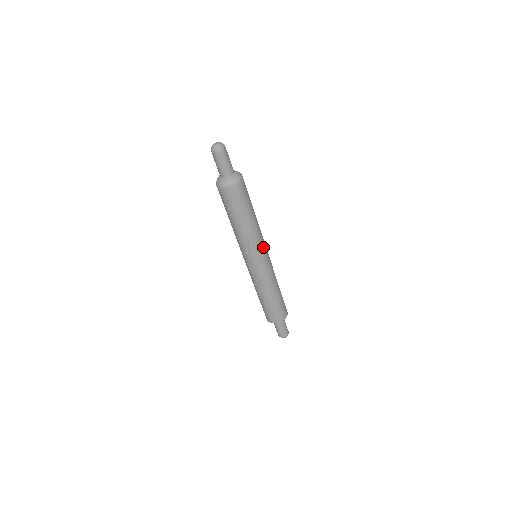
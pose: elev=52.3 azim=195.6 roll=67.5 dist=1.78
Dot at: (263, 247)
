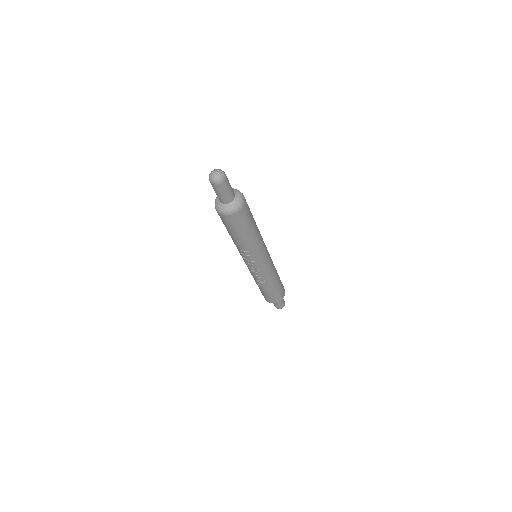
Dot at: (264, 252)
